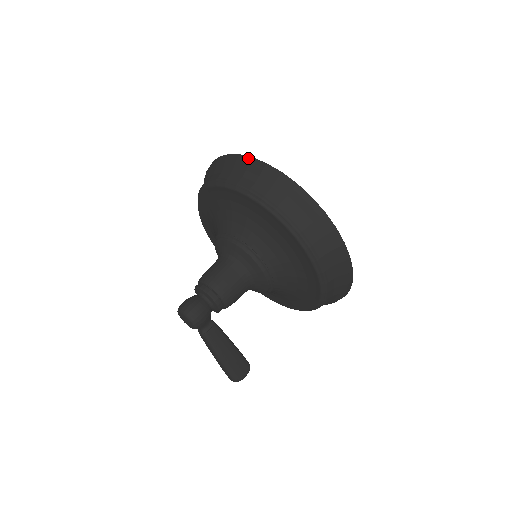
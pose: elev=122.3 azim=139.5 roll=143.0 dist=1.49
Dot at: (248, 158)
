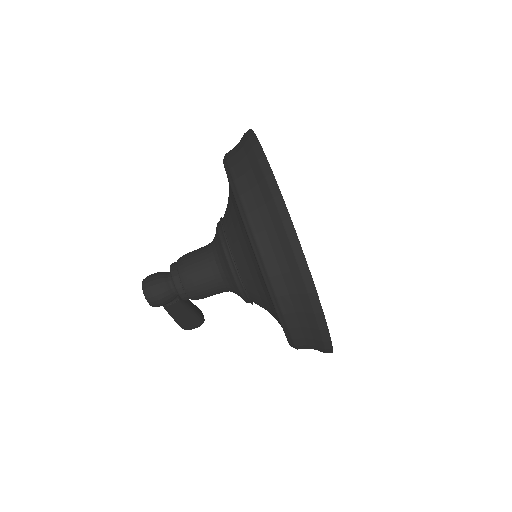
Dot at: (285, 213)
